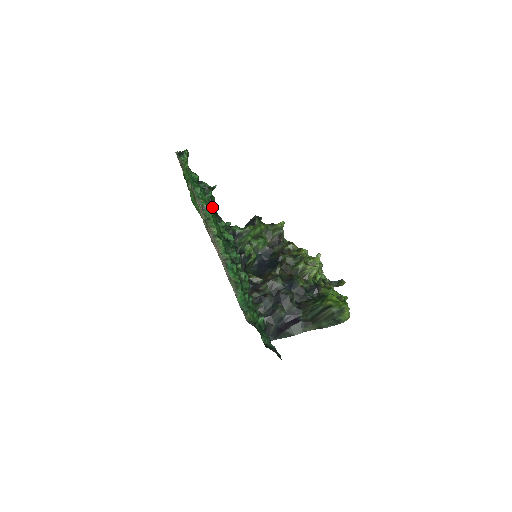
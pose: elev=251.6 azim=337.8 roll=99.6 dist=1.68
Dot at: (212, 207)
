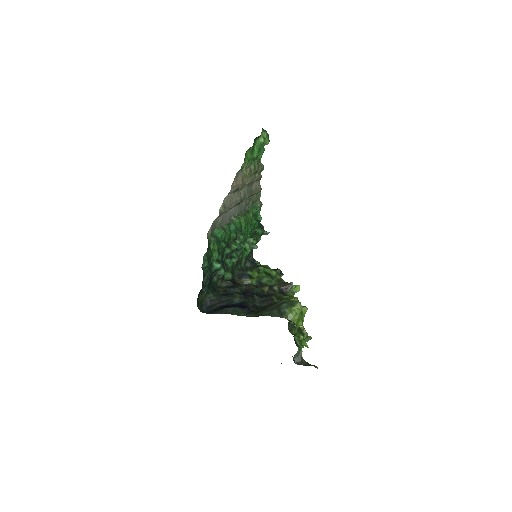
Dot at: (254, 236)
